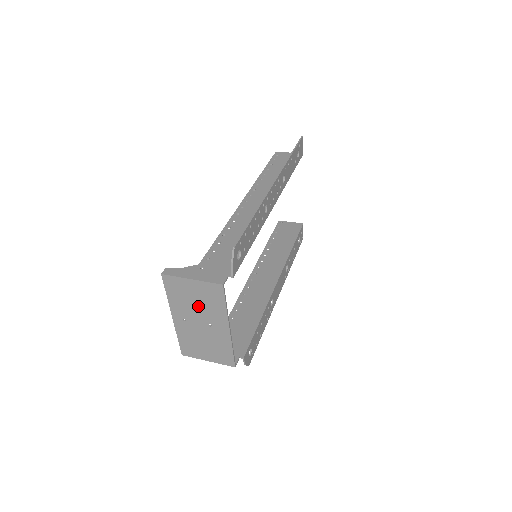
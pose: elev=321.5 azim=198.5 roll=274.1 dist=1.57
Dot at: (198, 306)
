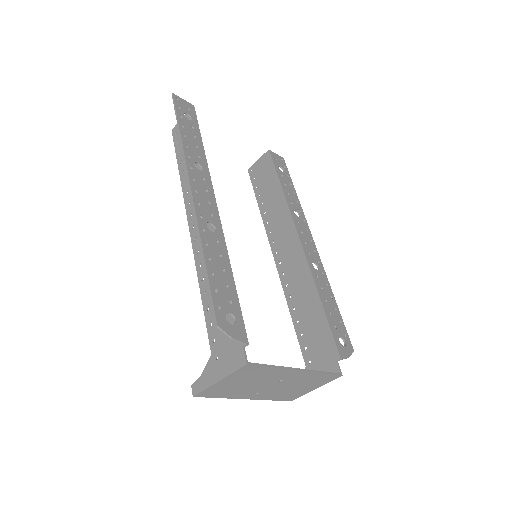
Dot at: (252, 383)
